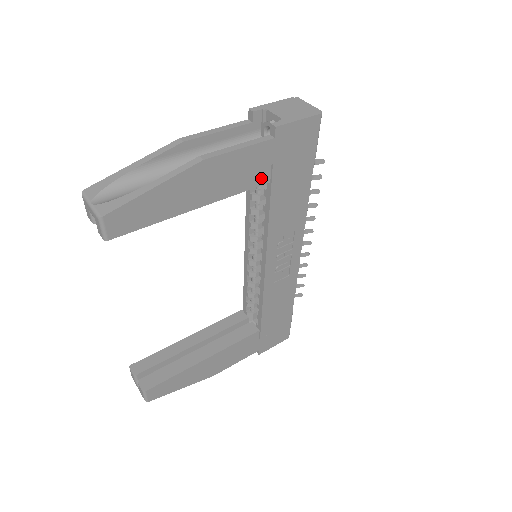
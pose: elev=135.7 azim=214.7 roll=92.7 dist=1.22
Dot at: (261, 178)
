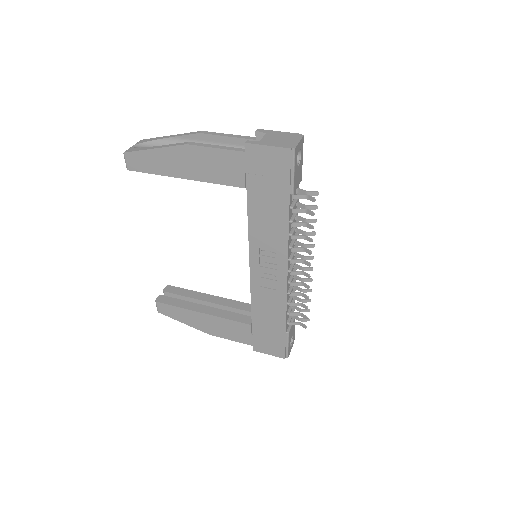
Dot at: (236, 181)
